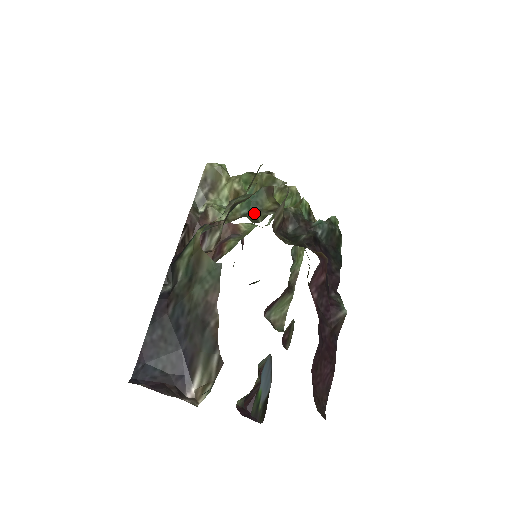
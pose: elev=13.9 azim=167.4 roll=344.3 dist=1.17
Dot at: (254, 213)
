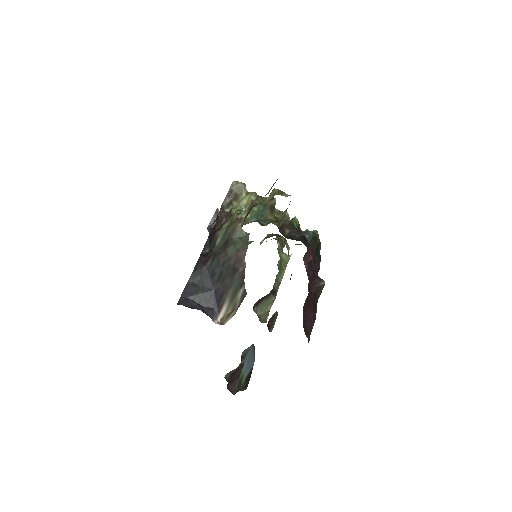
Dot at: (261, 221)
